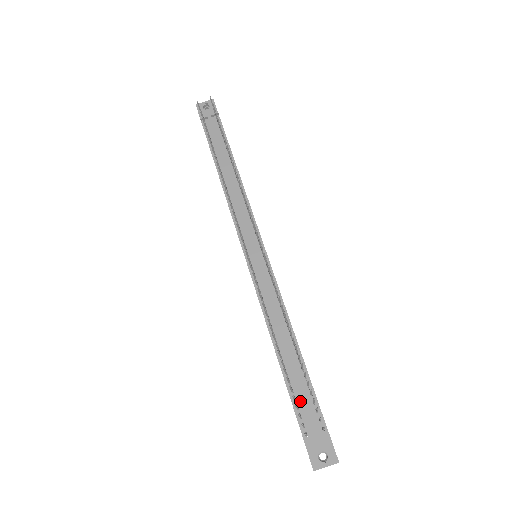
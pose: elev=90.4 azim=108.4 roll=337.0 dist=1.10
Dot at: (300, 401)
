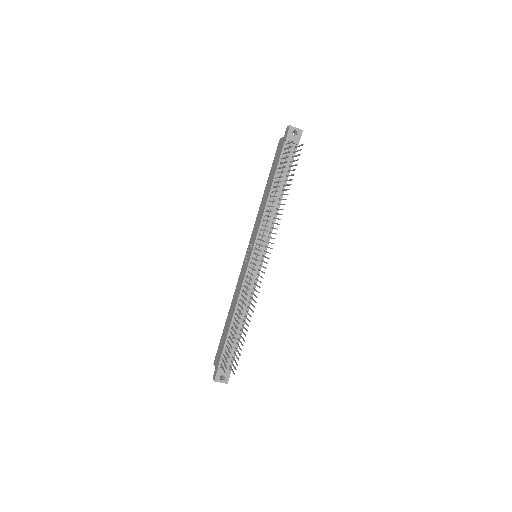
Dot at: occluded
